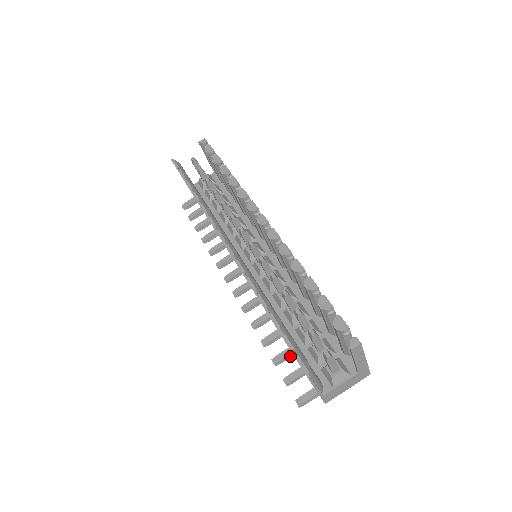
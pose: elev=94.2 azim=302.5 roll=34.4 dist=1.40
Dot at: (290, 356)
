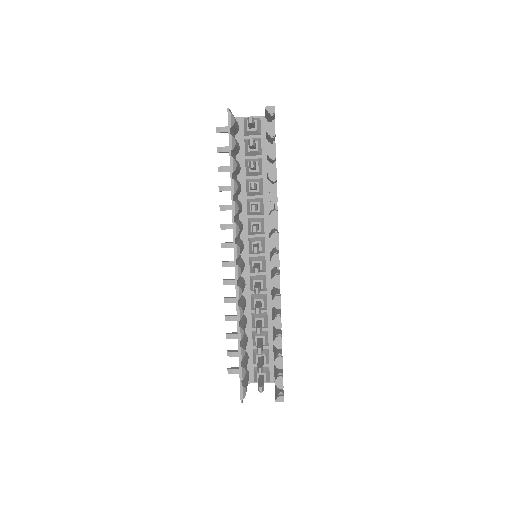
Dot at: occluded
